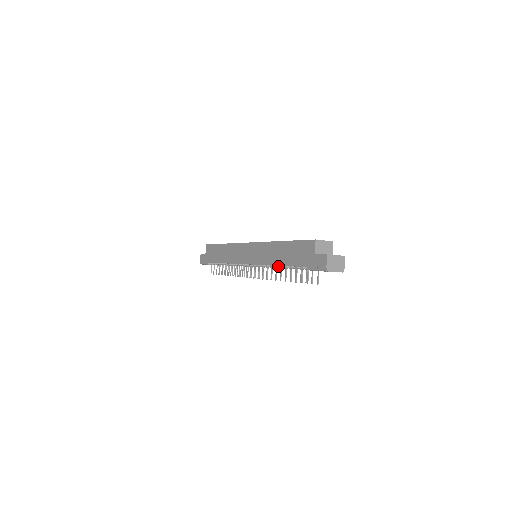
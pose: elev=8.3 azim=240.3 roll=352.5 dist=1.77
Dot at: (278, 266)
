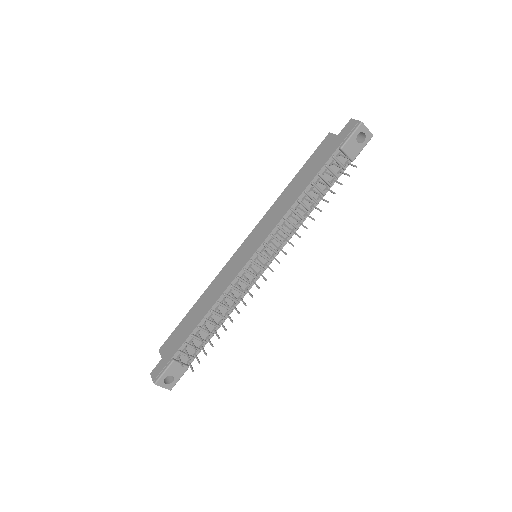
Dot at: (300, 200)
